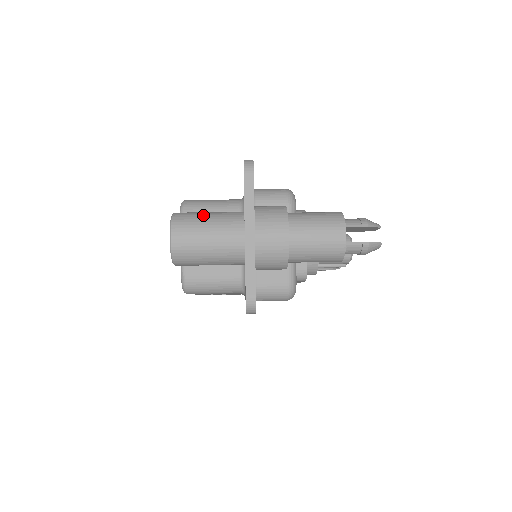
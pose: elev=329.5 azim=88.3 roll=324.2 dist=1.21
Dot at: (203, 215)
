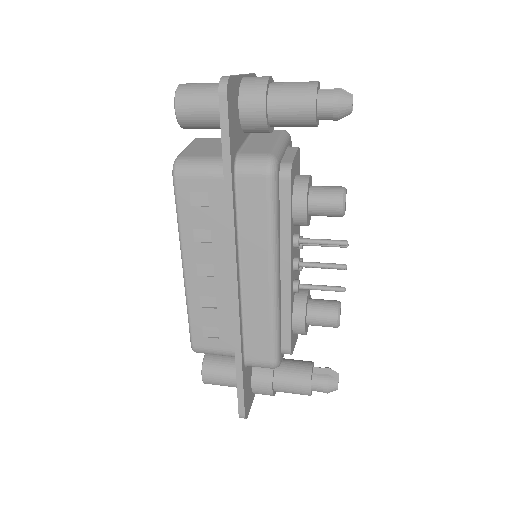
Dot at: occluded
